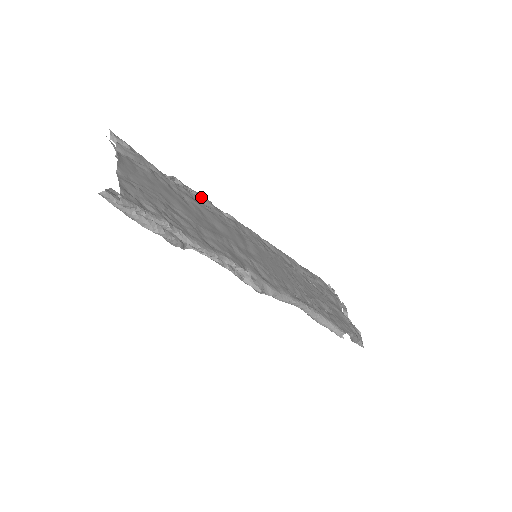
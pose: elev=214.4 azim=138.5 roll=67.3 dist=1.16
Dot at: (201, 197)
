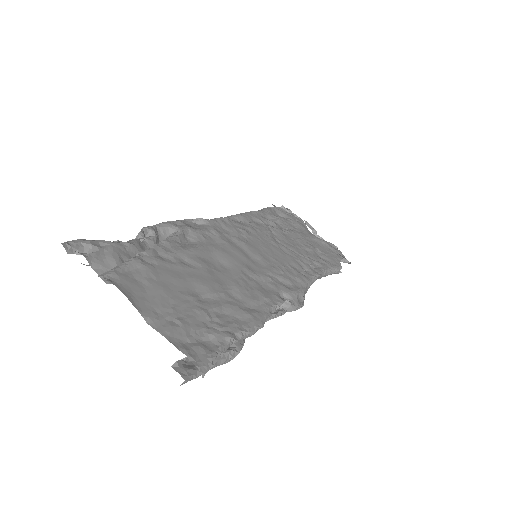
Dot at: (174, 228)
